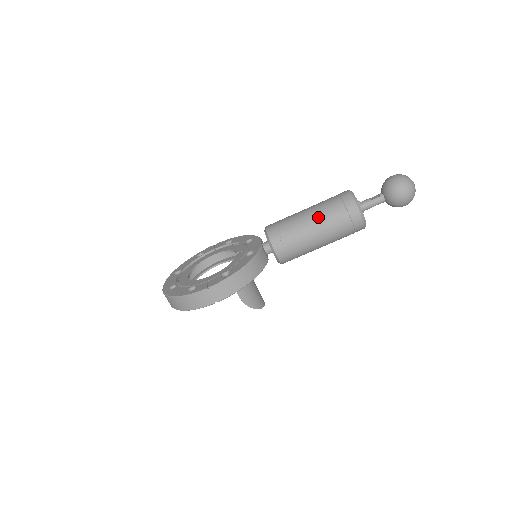
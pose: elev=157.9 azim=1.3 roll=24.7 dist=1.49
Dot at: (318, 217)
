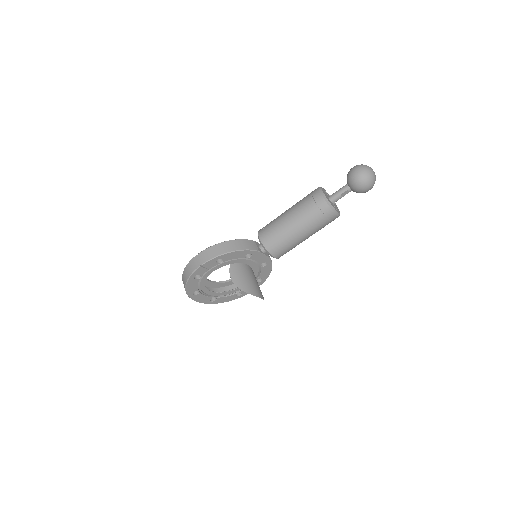
Dot at: (292, 207)
